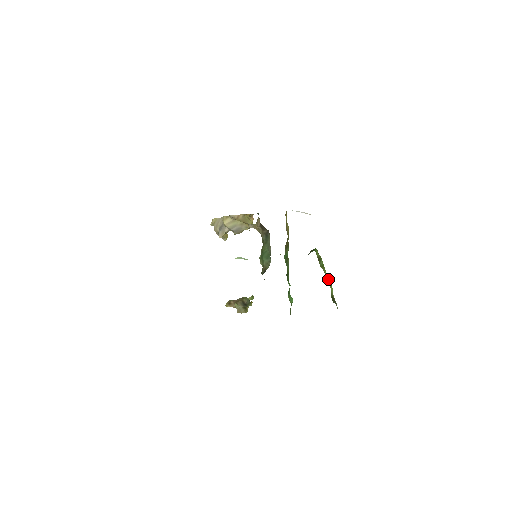
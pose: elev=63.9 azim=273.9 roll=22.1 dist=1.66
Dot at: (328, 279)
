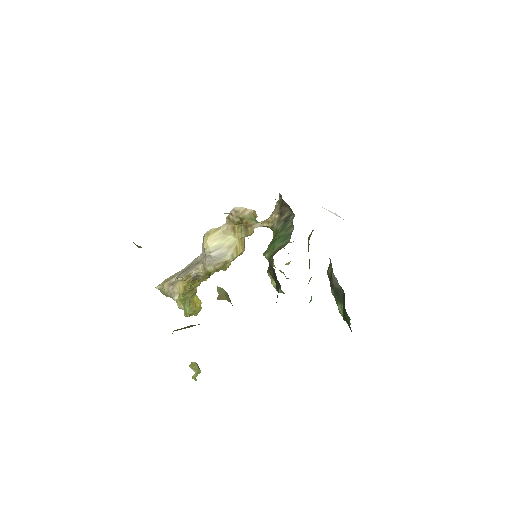
Dot at: occluded
